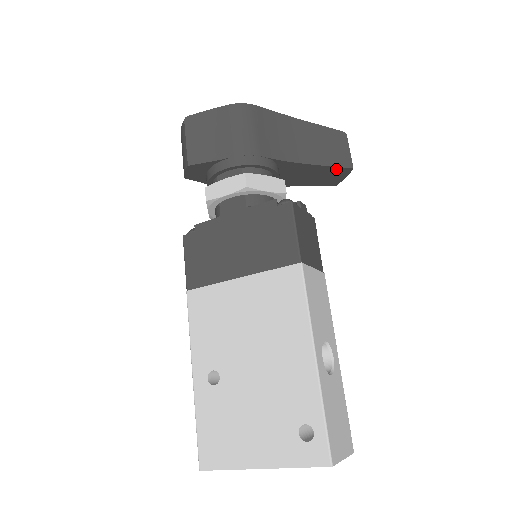
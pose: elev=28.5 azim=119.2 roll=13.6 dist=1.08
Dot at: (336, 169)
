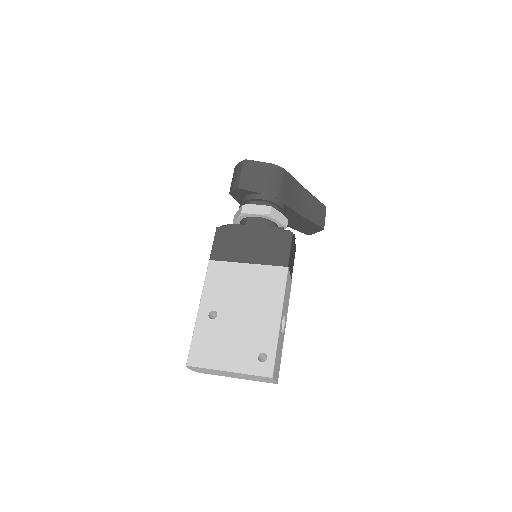
Dot at: (315, 225)
